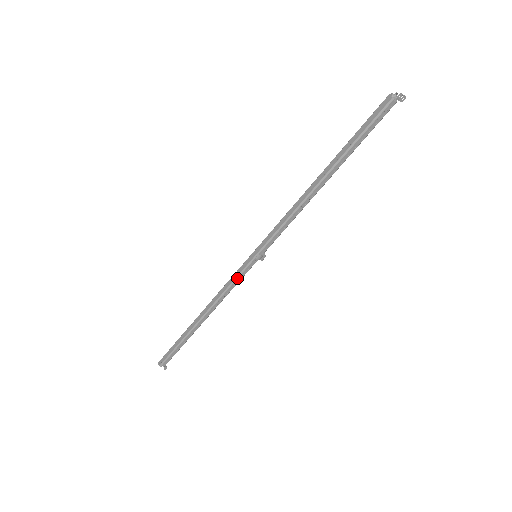
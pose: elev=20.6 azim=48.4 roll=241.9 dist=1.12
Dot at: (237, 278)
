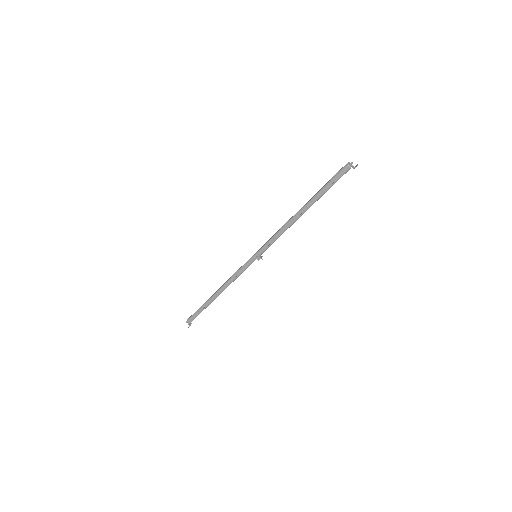
Dot at: (241, 268)
